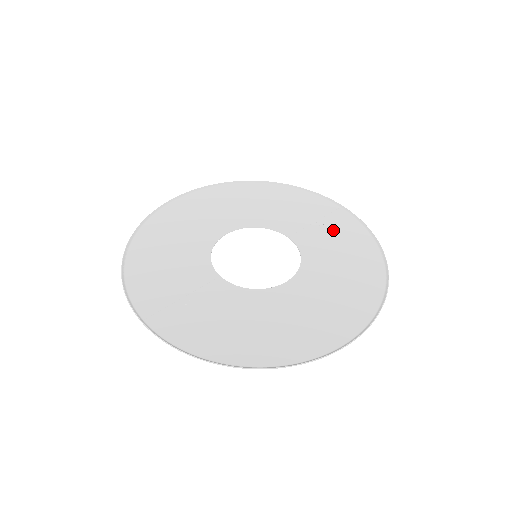
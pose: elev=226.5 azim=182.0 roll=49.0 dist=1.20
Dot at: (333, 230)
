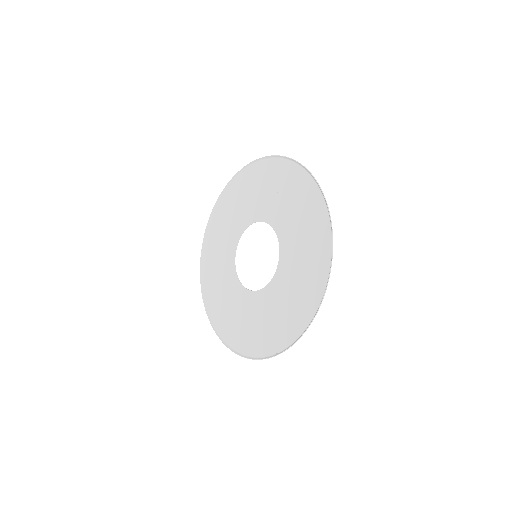
Dot at: (285, 190)
